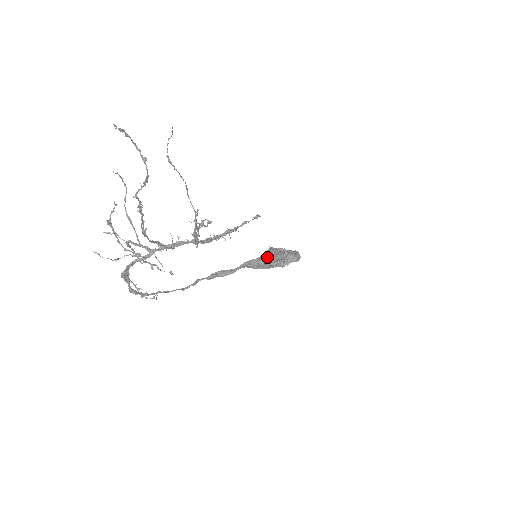
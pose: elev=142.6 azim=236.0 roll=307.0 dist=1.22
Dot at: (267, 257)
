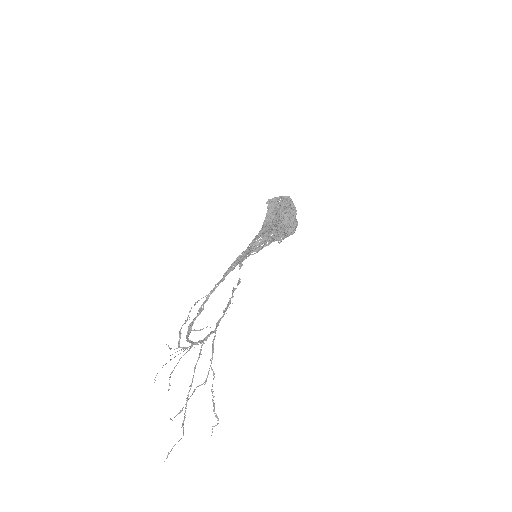
Dot at: (267, 227)
